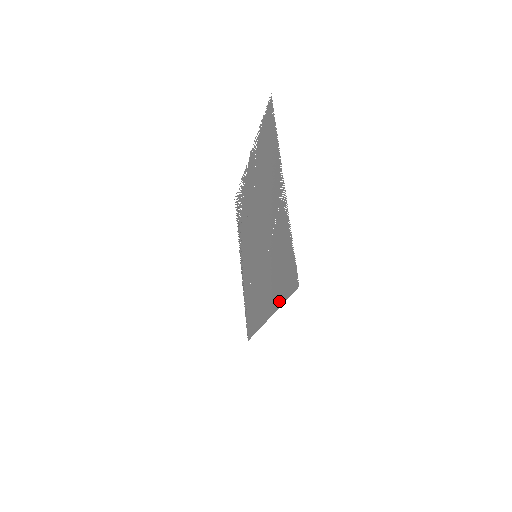
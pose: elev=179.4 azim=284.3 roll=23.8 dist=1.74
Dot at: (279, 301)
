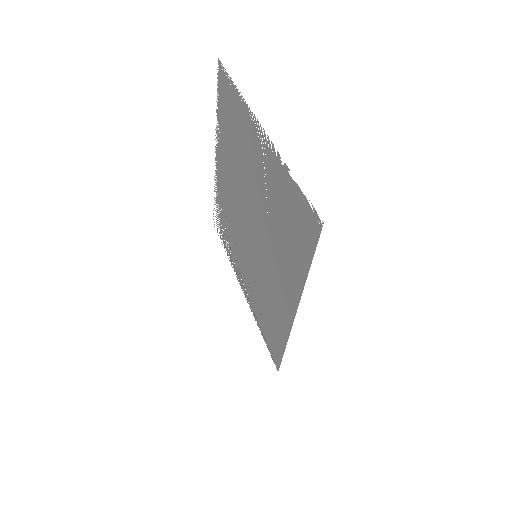
Dot at: (302, 275)
